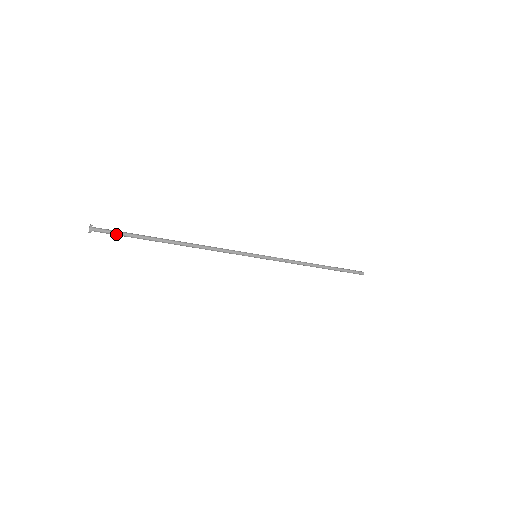
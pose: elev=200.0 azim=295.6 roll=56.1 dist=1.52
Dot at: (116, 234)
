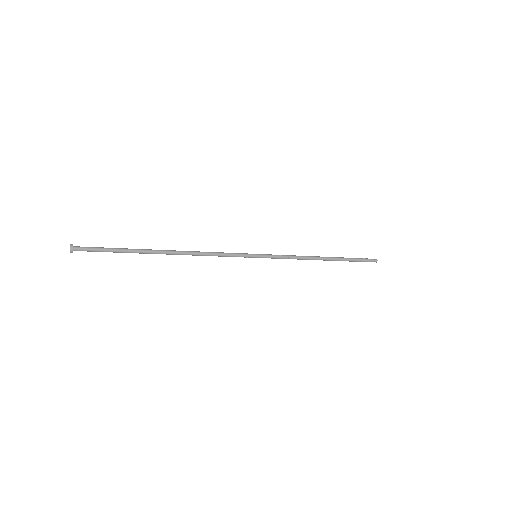
Dot at: (100, 251)
